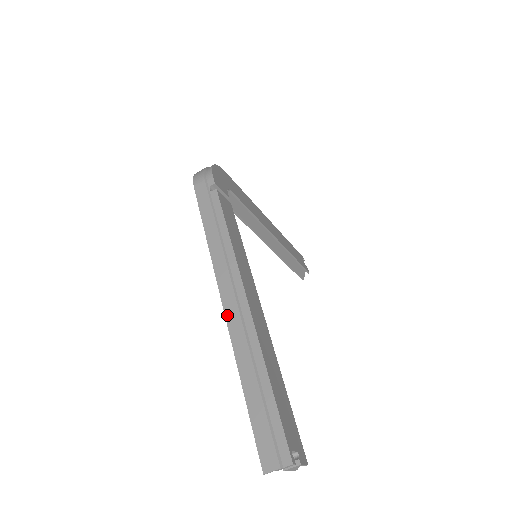
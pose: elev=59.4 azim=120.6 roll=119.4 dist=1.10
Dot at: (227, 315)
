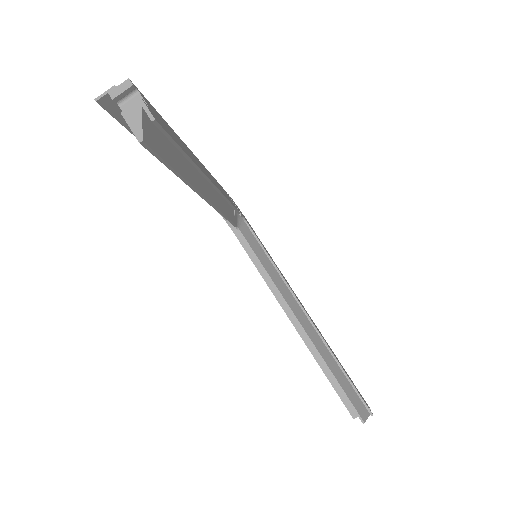
Dot at: occluded
